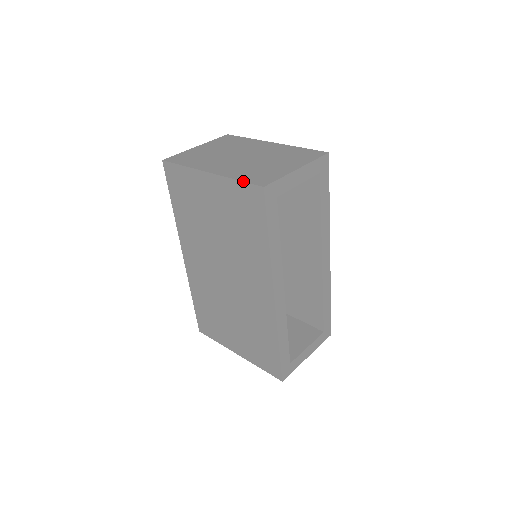
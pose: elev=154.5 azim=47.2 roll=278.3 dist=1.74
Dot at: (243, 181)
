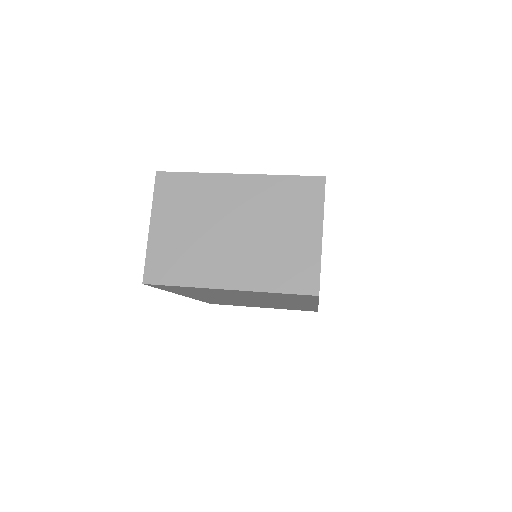
Dot at: occluded
